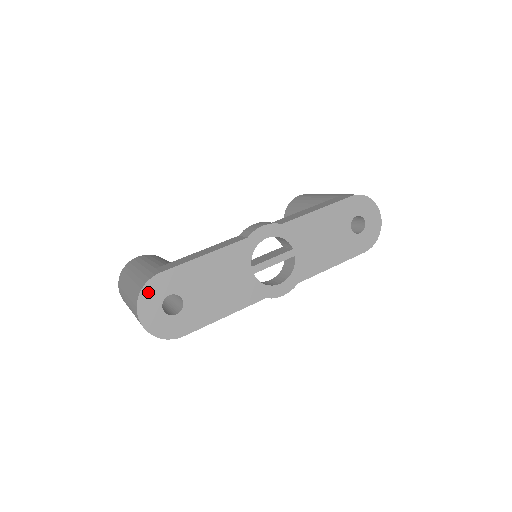
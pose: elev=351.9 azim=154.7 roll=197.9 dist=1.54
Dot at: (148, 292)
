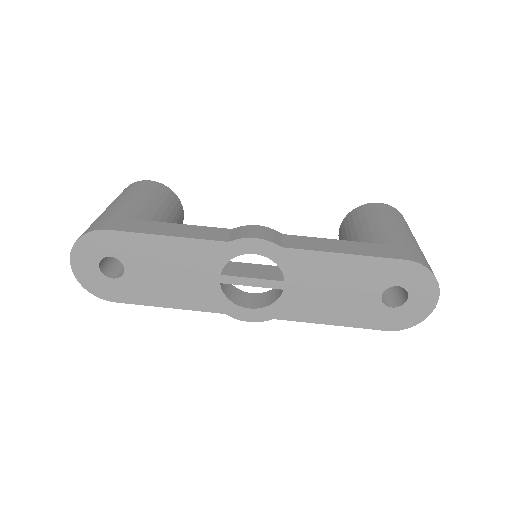
Dot at: (88, 242)
